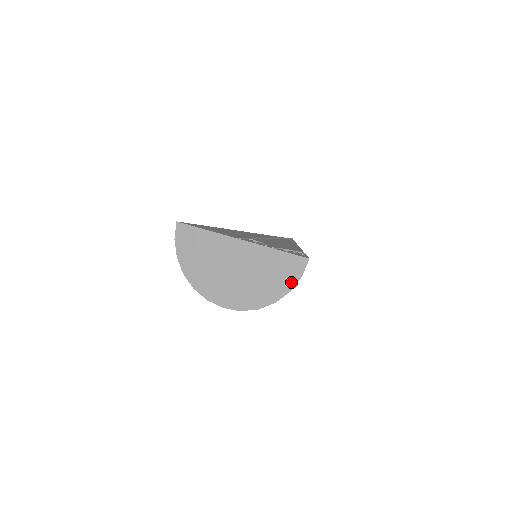
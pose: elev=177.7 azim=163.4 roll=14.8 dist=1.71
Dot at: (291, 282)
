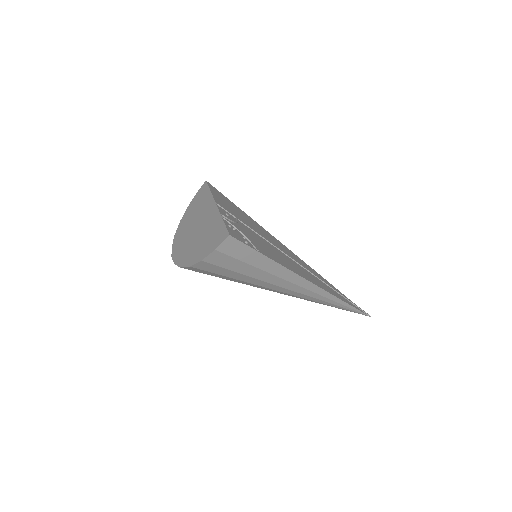
Dot at: (208, 252)
